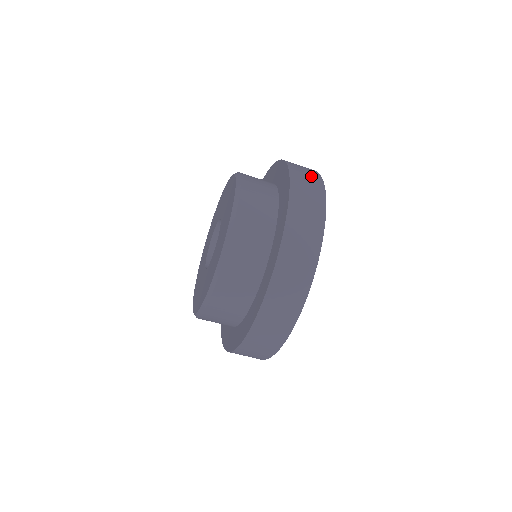
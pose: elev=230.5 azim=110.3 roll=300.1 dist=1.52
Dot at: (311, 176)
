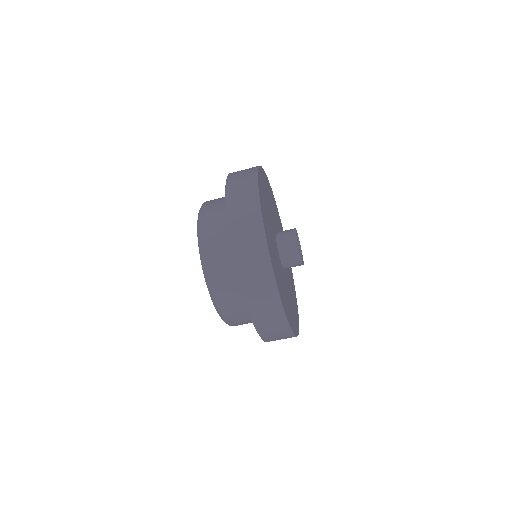
Dot at: (246, 180)
